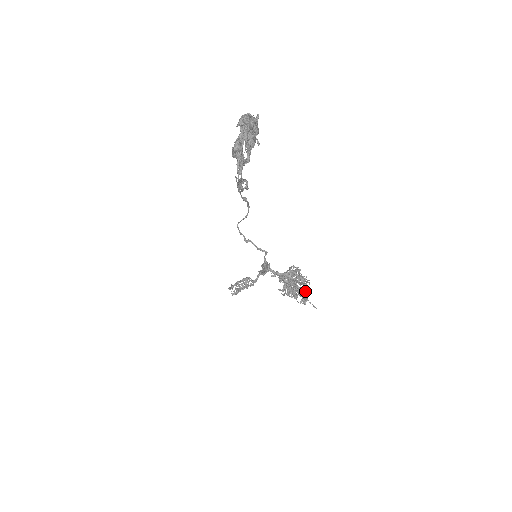
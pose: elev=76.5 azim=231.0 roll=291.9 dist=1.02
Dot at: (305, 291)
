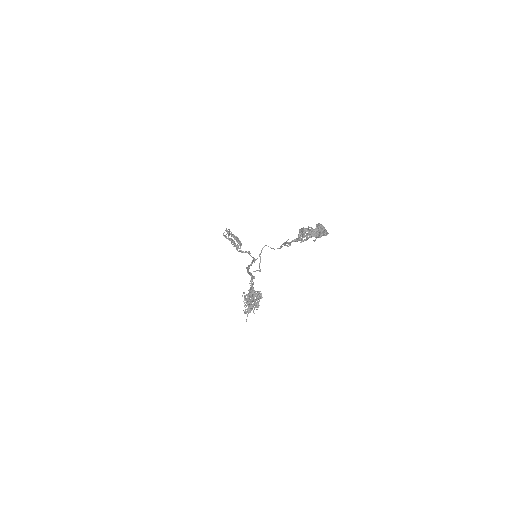
Dot at: occluded
